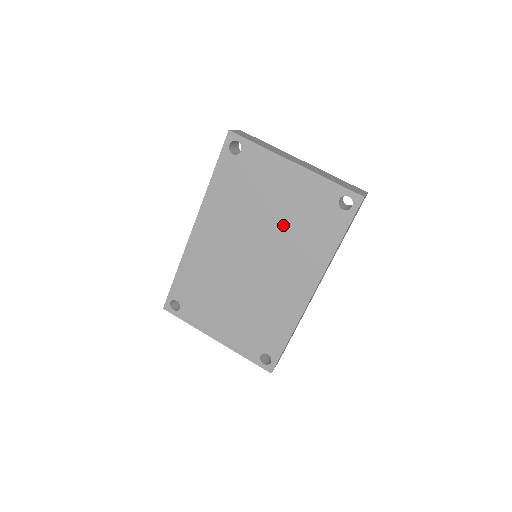
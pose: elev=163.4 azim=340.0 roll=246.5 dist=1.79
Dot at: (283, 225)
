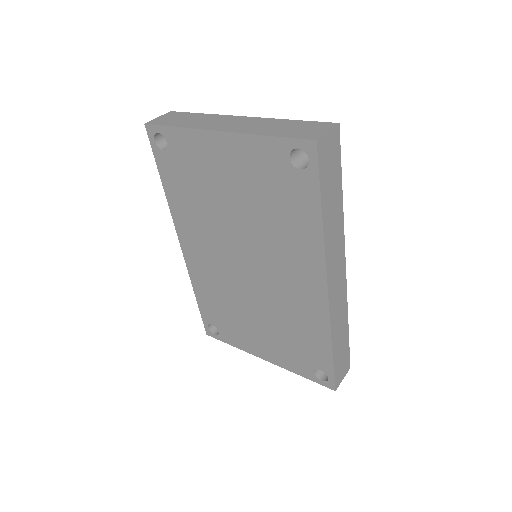
Dot at: (251, 215)
